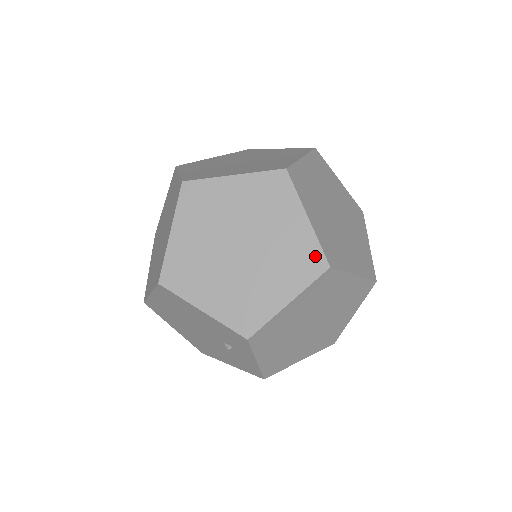
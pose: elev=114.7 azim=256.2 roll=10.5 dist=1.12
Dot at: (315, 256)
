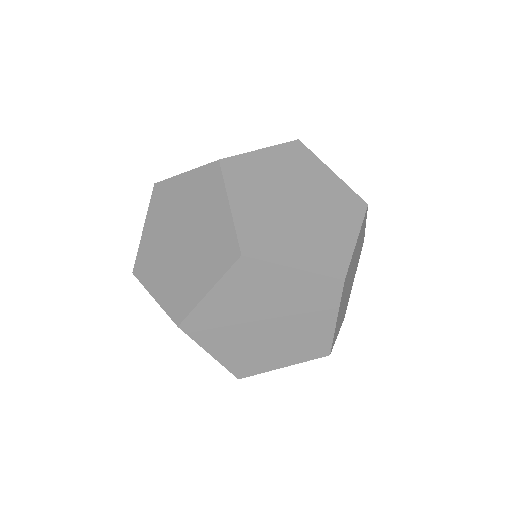
Dot at: (326, 284)
